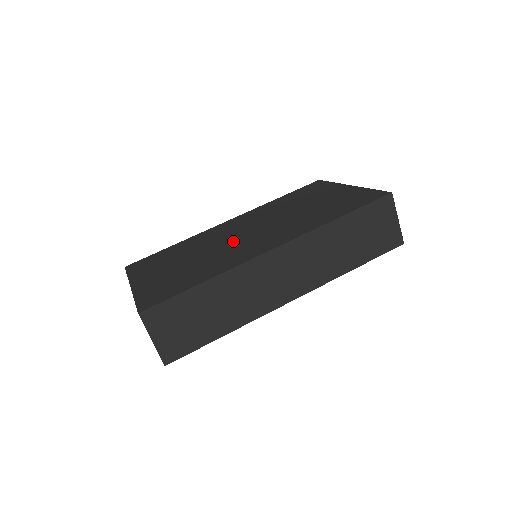
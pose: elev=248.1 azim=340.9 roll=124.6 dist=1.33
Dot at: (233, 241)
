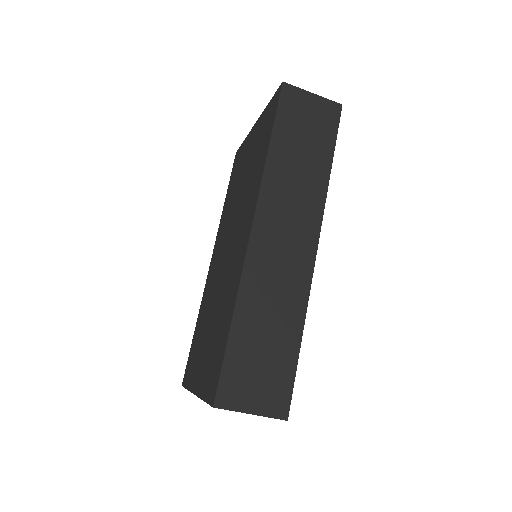
Dot at: (224, 267)
